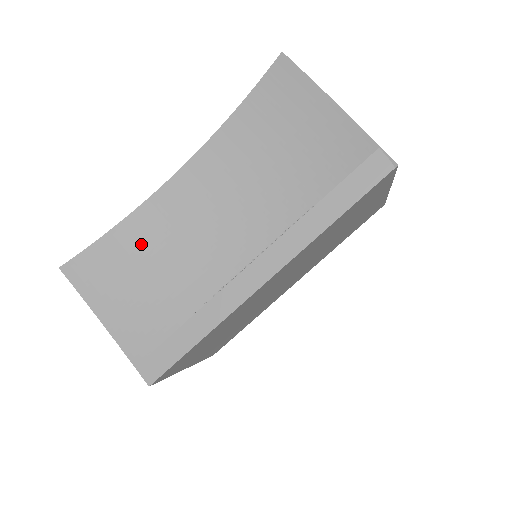
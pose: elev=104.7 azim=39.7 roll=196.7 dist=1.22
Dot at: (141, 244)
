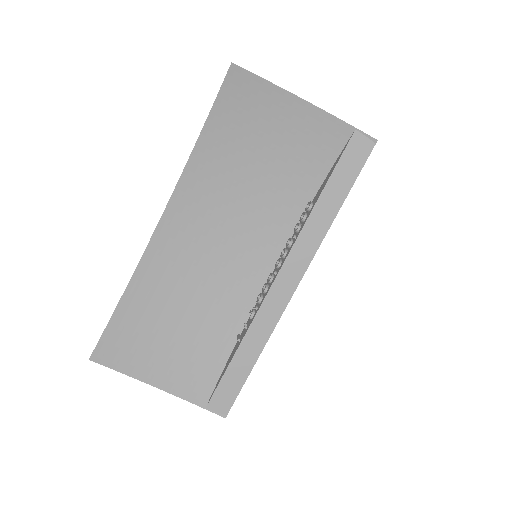
Dot at: (156, 299)
